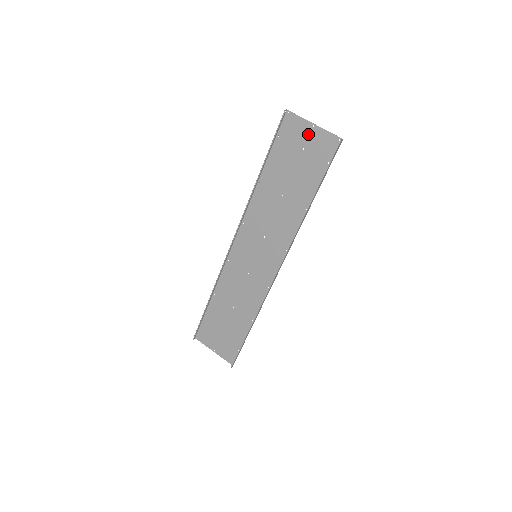
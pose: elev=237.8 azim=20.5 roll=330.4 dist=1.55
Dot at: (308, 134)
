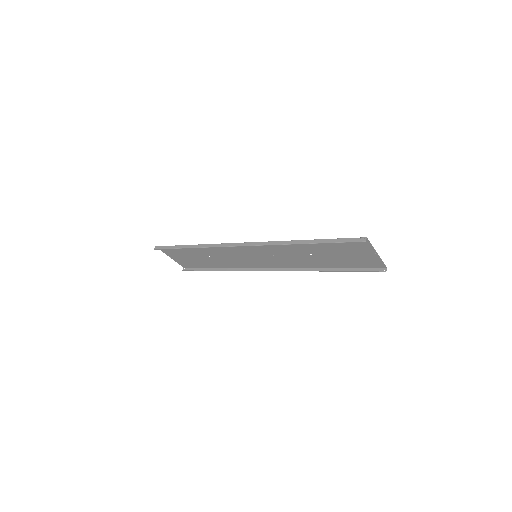
Dot at: (367, 253)
